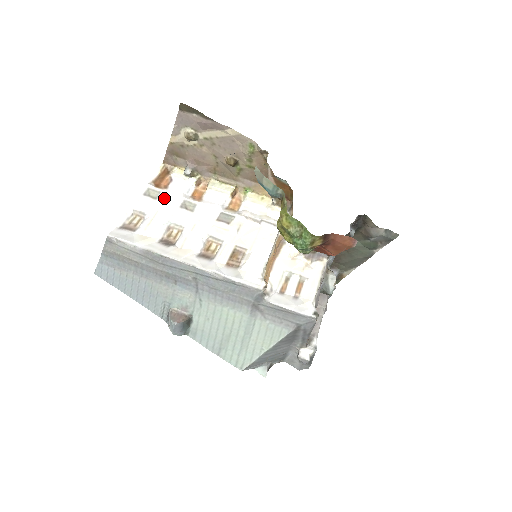
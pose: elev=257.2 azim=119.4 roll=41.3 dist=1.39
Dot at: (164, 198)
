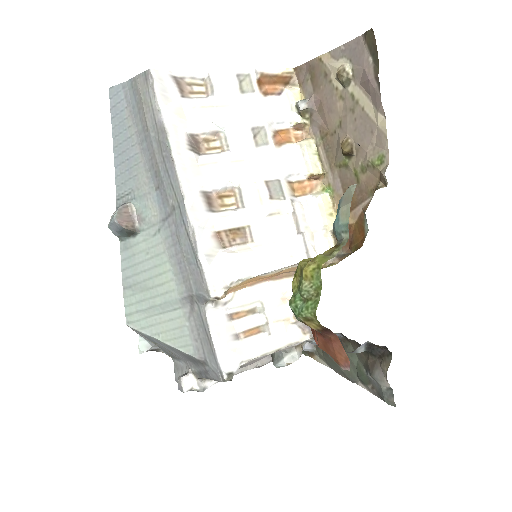
Dot at: (250, 101)
